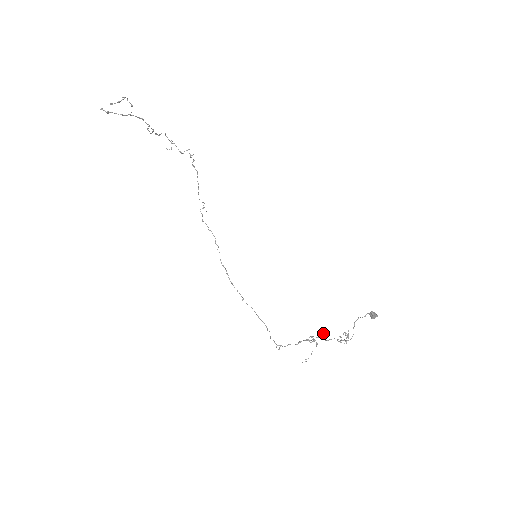
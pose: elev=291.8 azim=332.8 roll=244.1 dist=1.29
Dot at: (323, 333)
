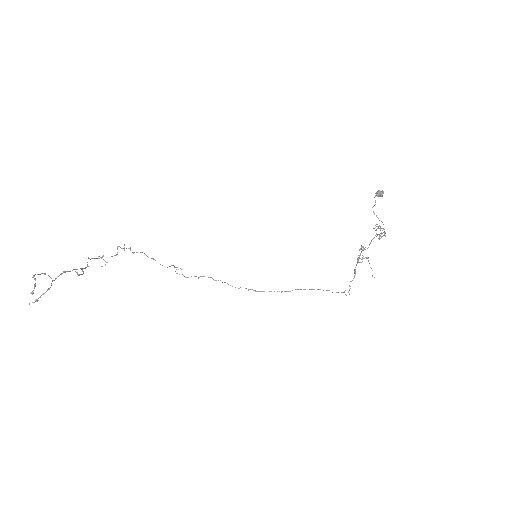
Dot at: (361, 246)
